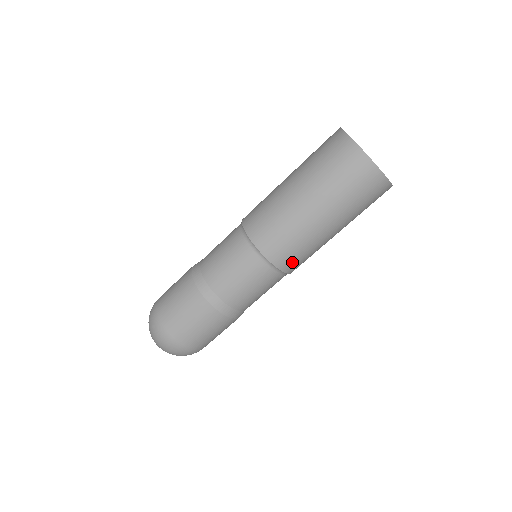
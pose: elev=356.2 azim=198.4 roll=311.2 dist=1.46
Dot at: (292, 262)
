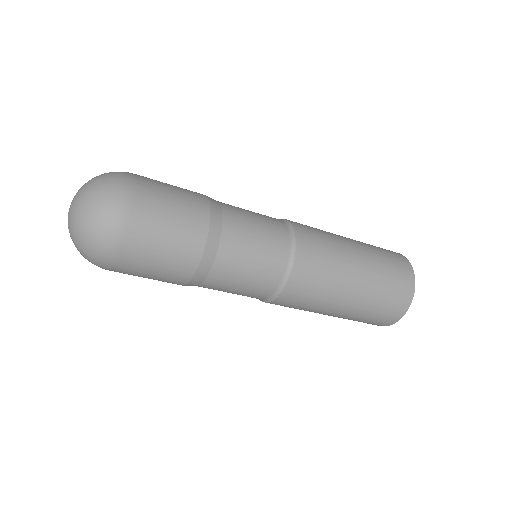
Dot at: (291, 299)
